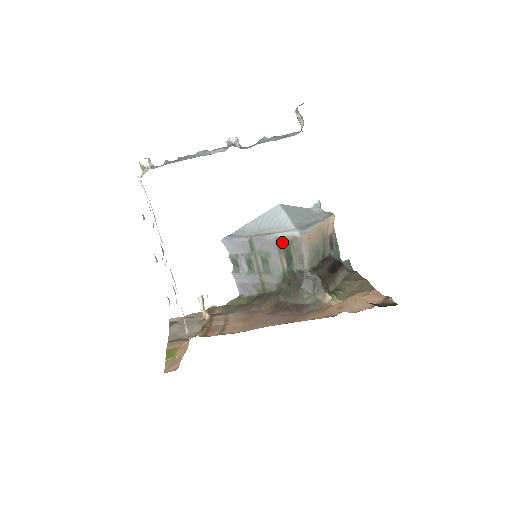
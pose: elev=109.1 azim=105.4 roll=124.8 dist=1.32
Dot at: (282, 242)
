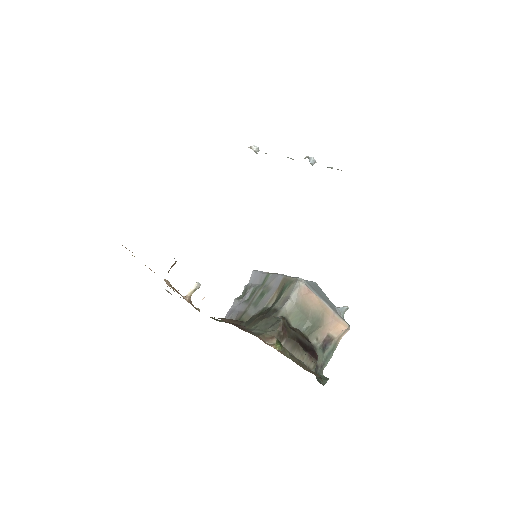
Dot at: (286, 281)
